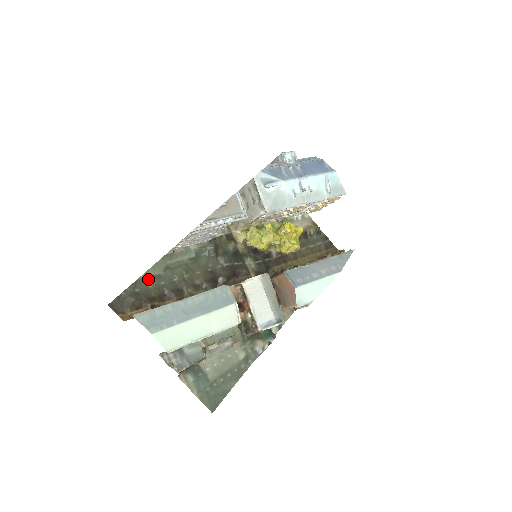
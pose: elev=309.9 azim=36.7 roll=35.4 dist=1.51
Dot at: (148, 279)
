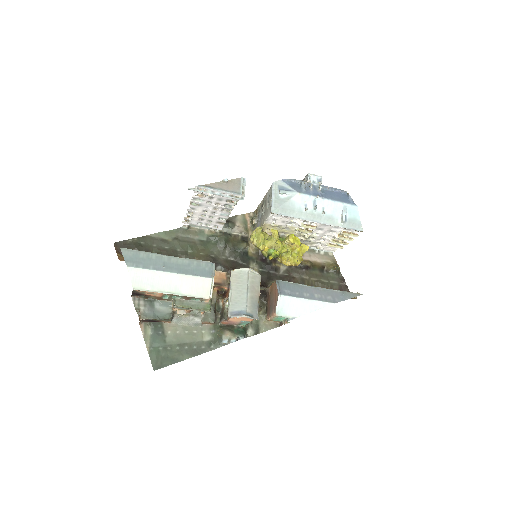
Dot at: (156, 239)
